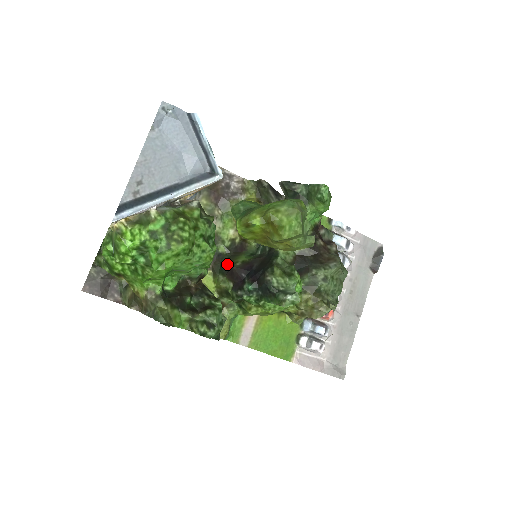
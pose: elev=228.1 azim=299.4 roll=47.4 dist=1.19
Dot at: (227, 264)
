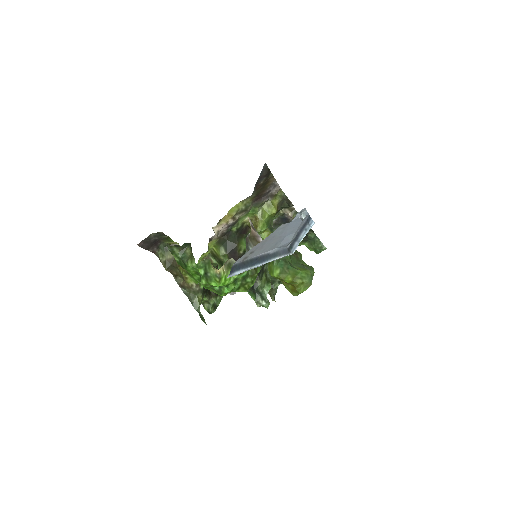
Dot at: (233, 245)
